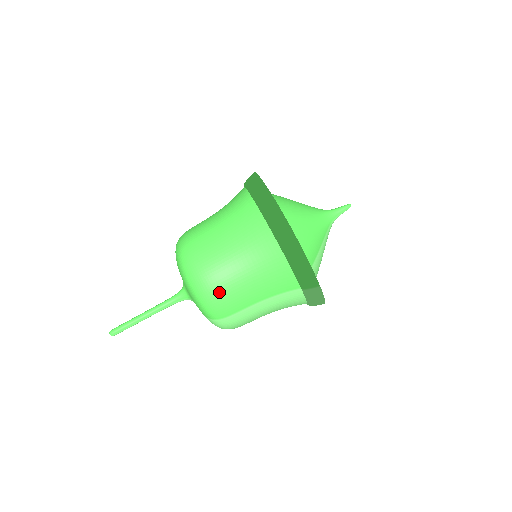
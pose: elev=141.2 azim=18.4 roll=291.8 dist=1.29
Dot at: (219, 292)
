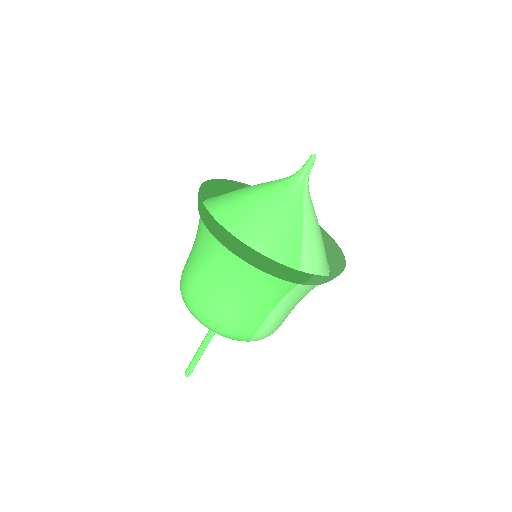
Dot at: (229, 324)
